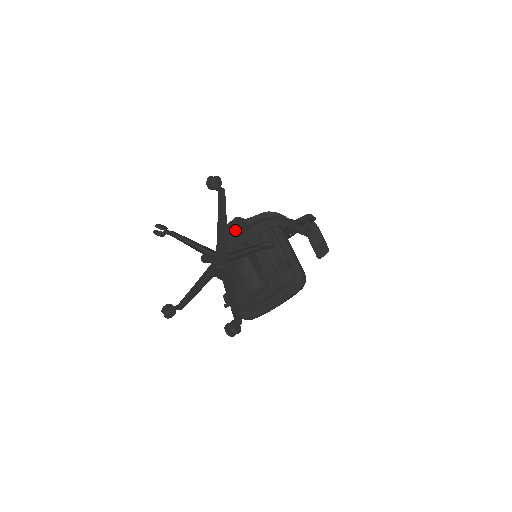
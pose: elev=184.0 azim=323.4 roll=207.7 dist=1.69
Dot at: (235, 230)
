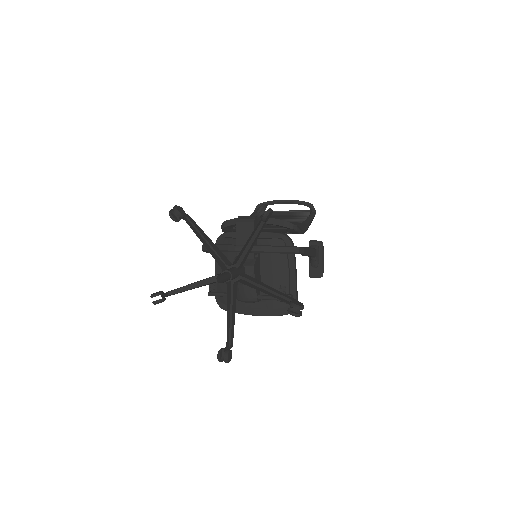
Dot at: (251, 233)
